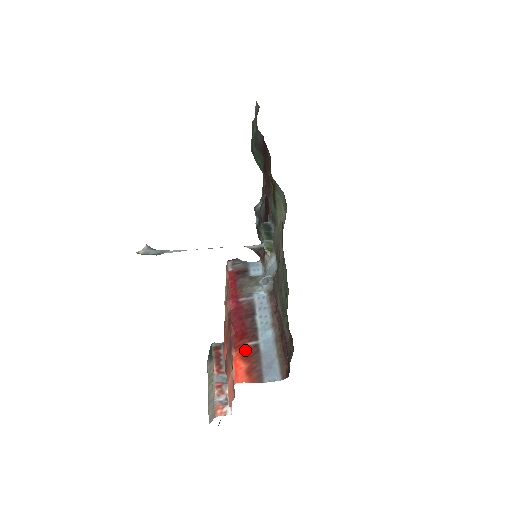
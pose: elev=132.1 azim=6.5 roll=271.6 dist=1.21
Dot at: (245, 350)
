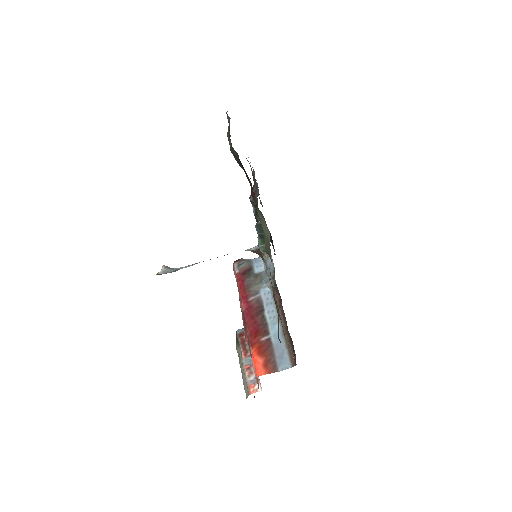
Dot at: (260, 346)
